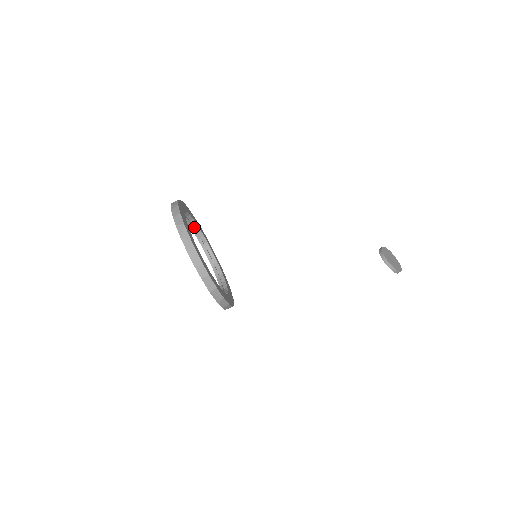
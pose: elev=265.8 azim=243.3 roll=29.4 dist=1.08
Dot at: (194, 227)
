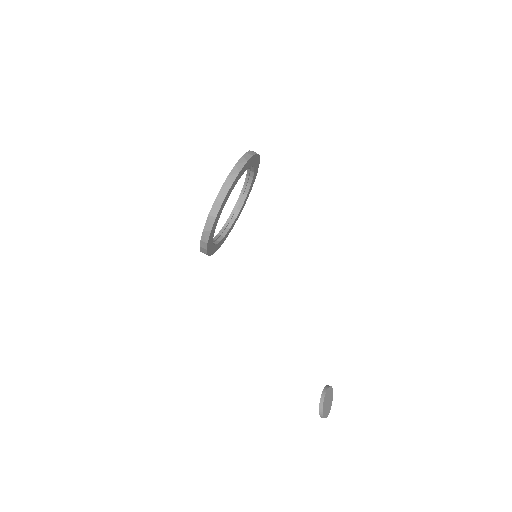
Dot at: (245, 191)
